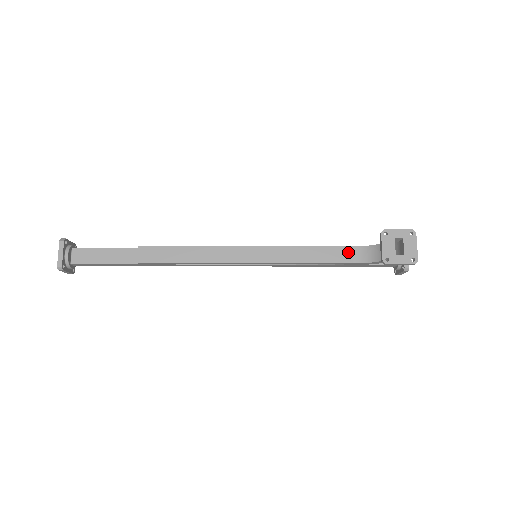
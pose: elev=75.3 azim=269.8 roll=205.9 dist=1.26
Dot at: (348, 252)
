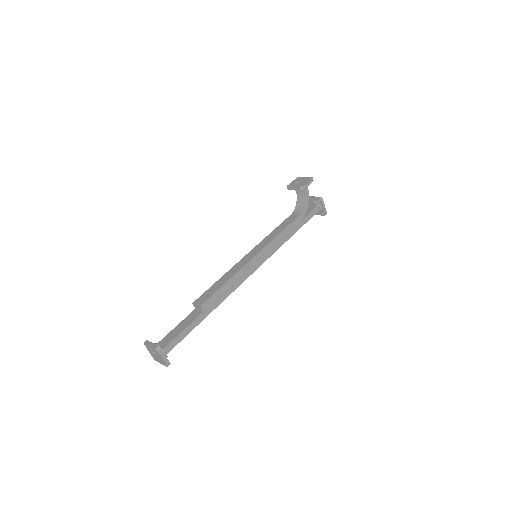
Dot at: (291, 217)
